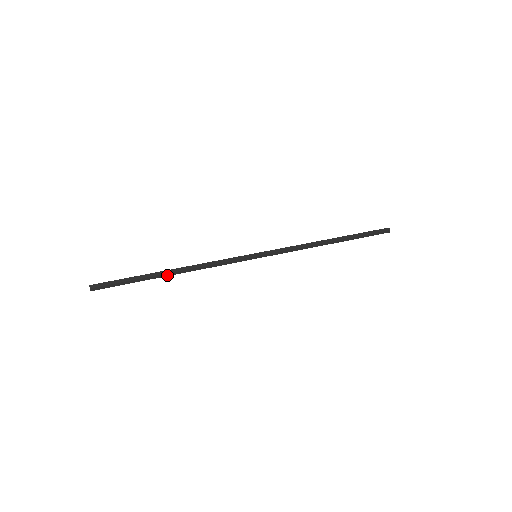
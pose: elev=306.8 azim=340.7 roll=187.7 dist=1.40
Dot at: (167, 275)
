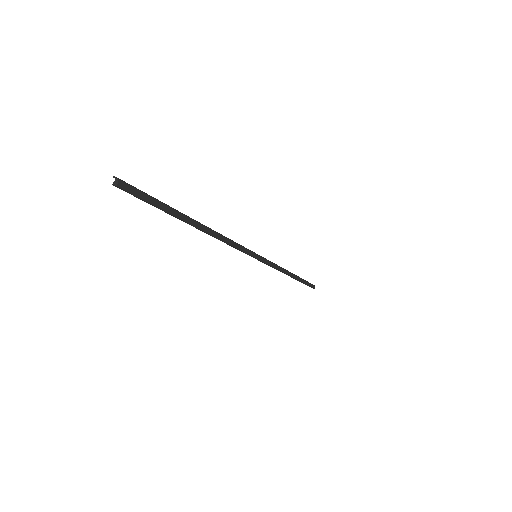
Dot at: (197, 225)
